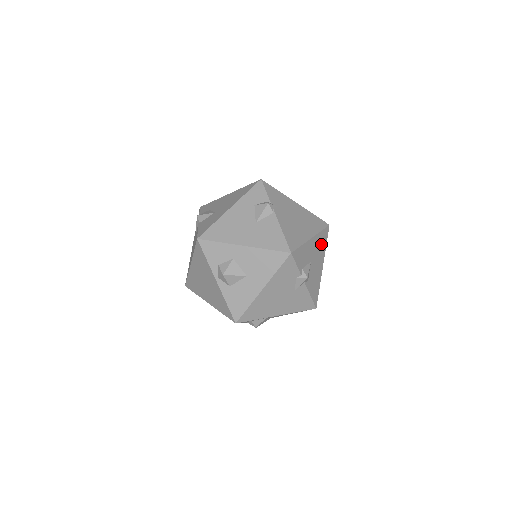
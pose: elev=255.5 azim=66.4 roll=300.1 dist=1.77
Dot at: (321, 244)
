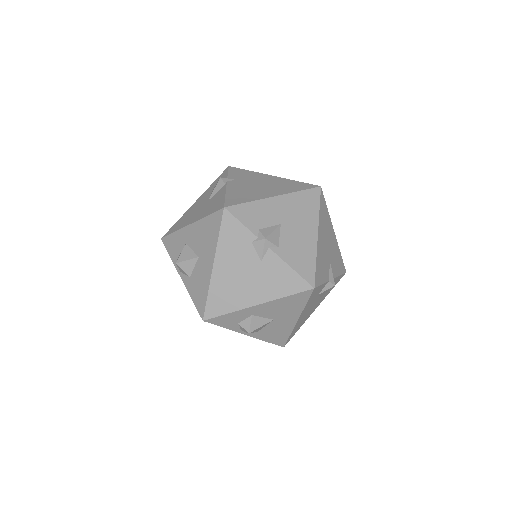
Dot at: (304, 207)
